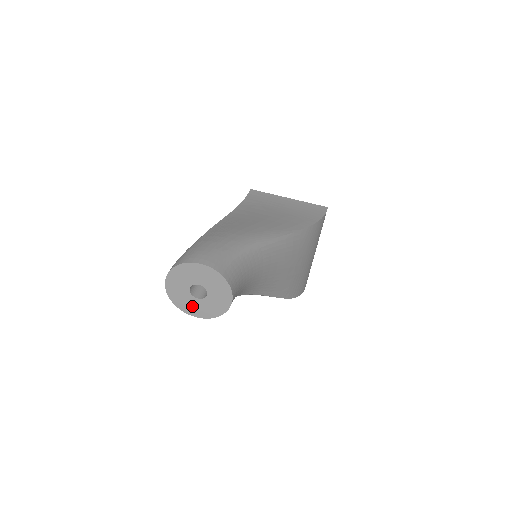
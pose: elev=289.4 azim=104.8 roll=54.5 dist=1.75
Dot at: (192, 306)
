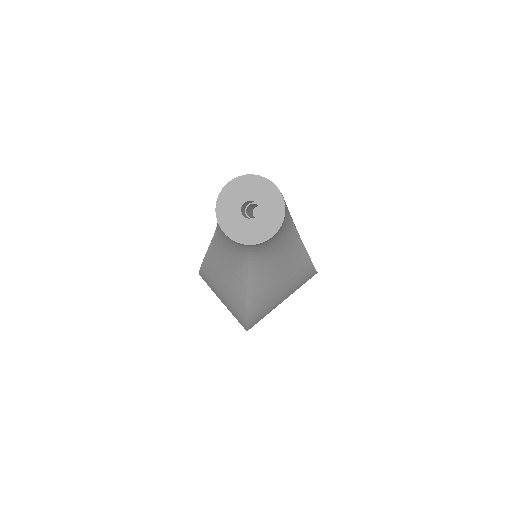
Dot at: (231, 220)
